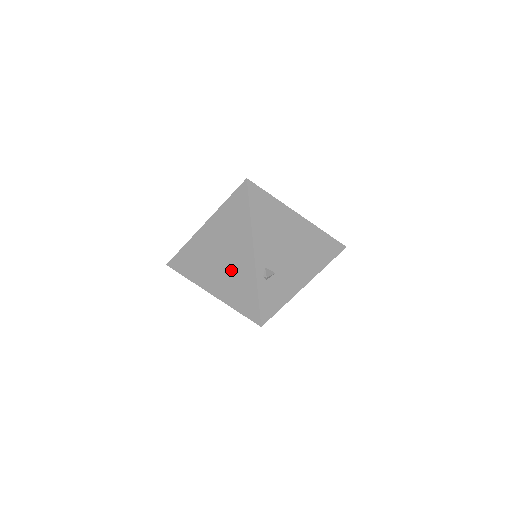
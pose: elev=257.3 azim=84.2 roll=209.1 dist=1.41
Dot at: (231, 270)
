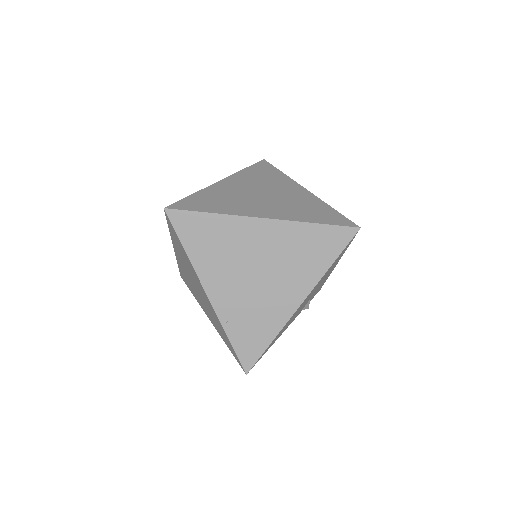
Dot at: occluded
